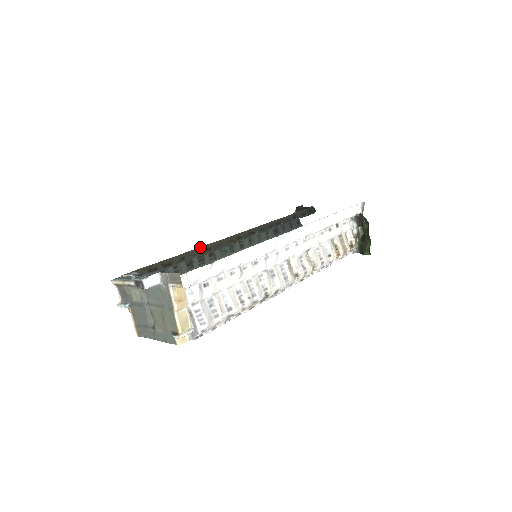
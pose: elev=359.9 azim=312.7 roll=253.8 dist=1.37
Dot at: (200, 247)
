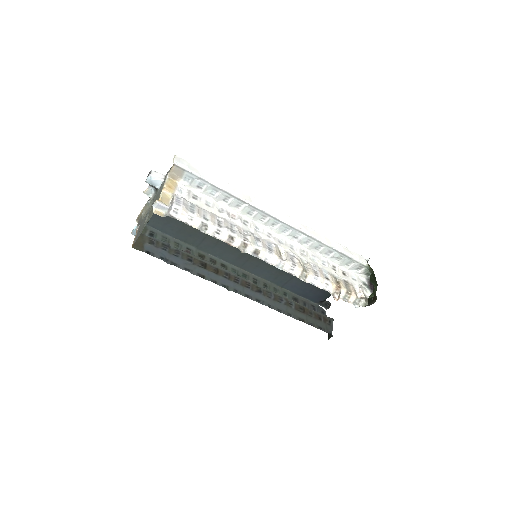
Dot at: occluded
